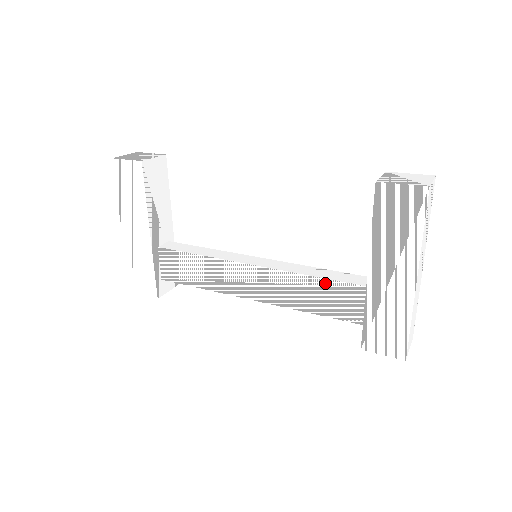
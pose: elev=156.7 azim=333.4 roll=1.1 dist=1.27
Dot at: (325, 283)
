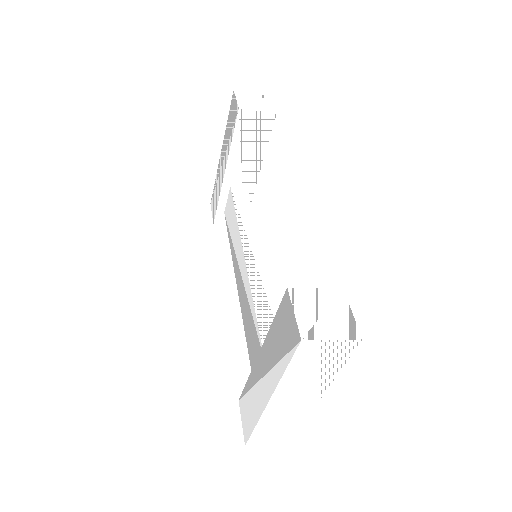
Dot at: (256, 327)
